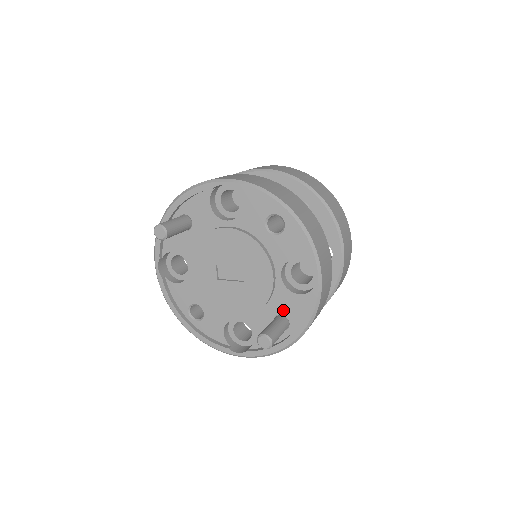
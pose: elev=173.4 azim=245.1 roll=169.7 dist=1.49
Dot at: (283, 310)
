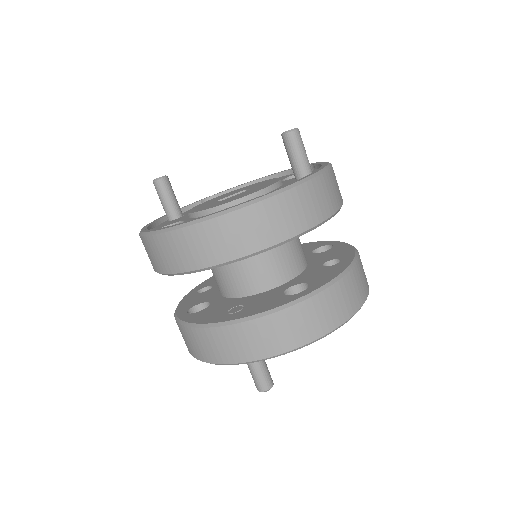
Dot at: occluded
